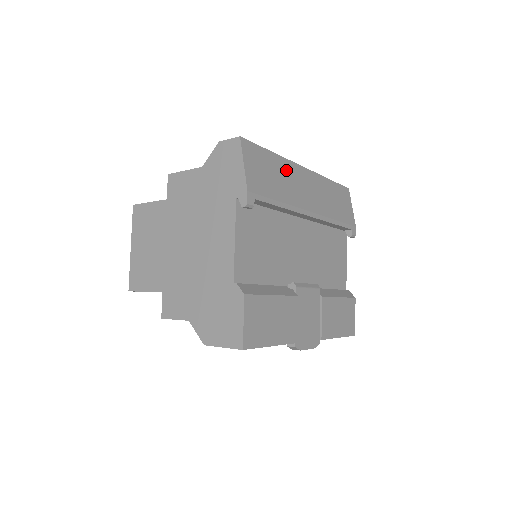
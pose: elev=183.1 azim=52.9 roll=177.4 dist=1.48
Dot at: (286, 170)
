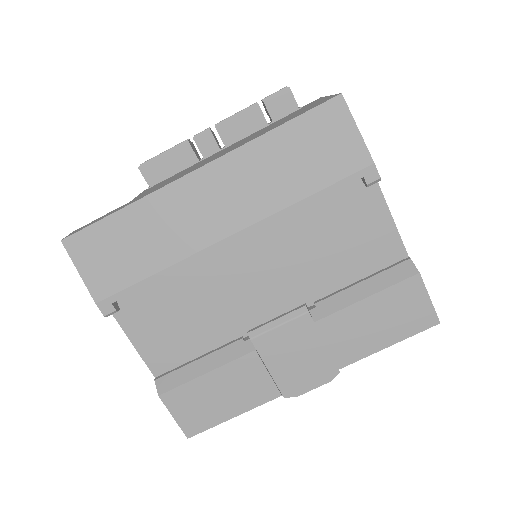
Dot at: (156, 213)
